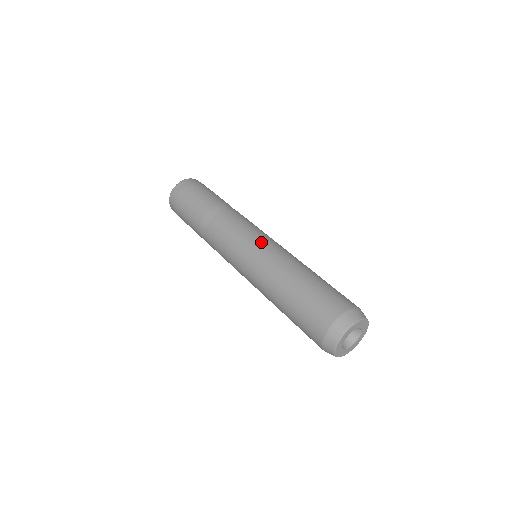
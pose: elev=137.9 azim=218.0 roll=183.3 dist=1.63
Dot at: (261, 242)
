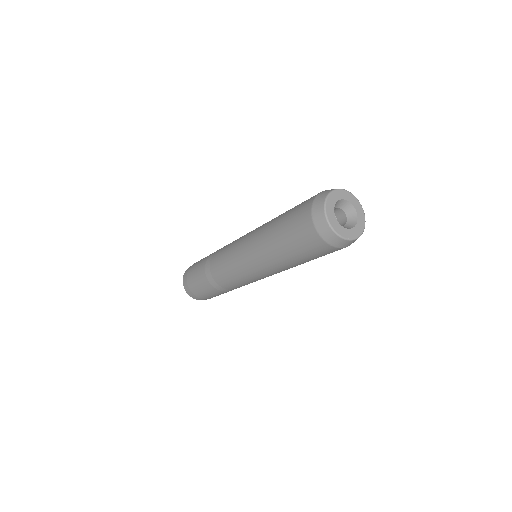
Dot at: (243, 237)
